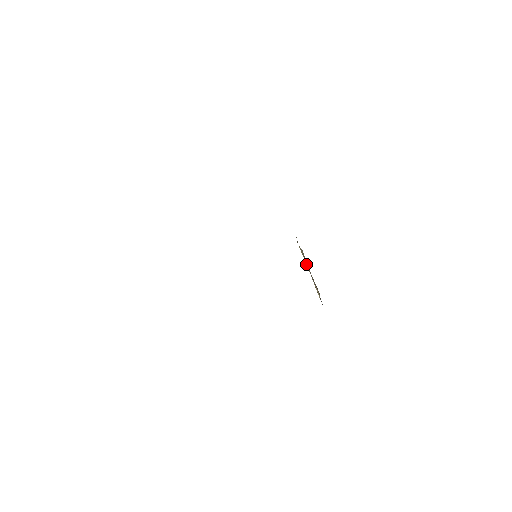
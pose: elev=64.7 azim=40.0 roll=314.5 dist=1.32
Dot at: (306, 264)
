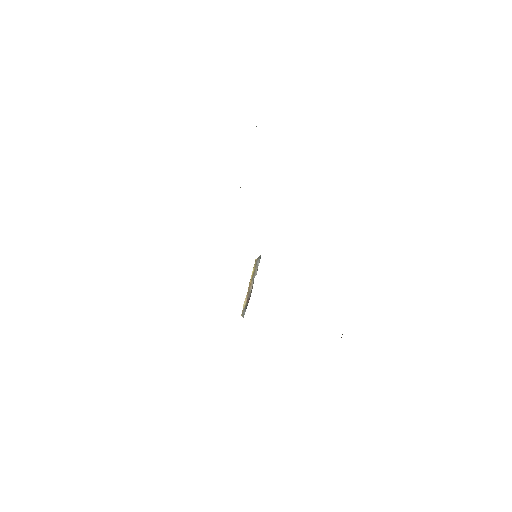
Dot at: (251, 279)
